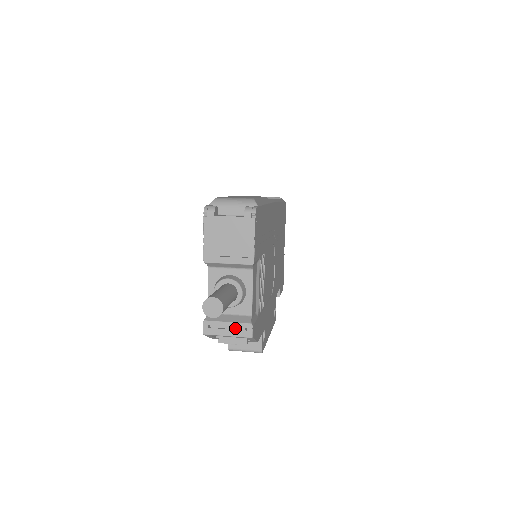
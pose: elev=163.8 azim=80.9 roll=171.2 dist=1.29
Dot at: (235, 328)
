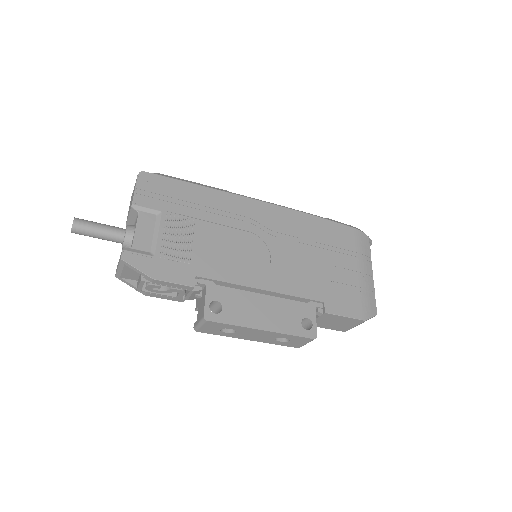
Dot at: occluded
